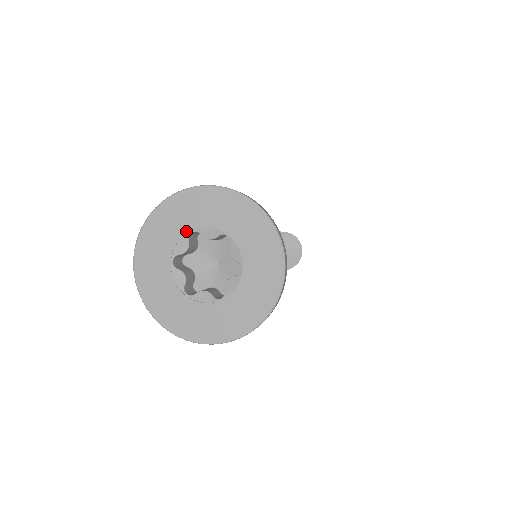
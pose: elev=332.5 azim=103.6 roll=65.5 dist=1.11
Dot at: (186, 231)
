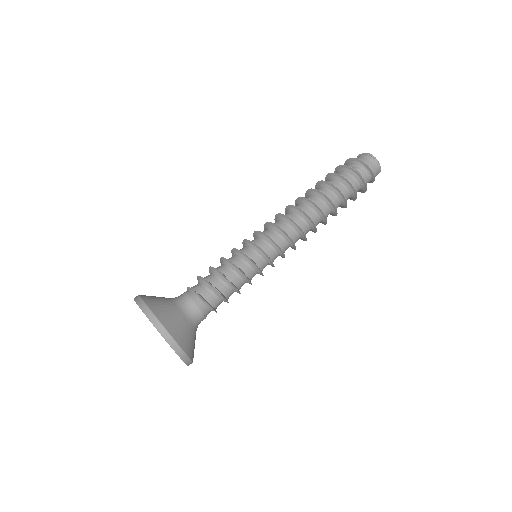
Dot at: occluded
